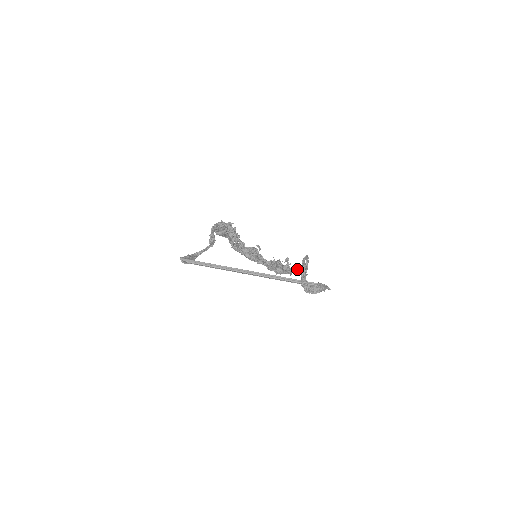
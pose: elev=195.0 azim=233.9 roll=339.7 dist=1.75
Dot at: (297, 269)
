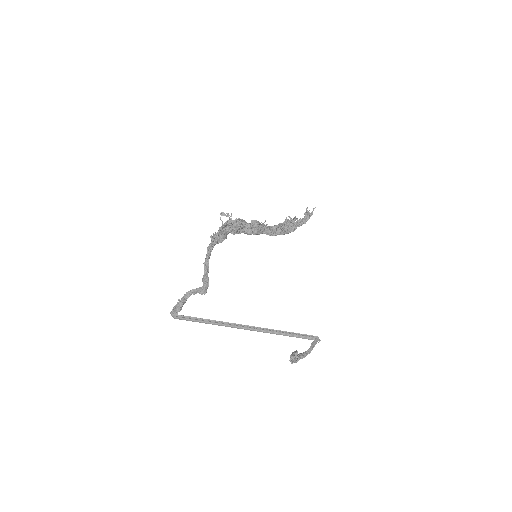
Dot at: (304, 222)
